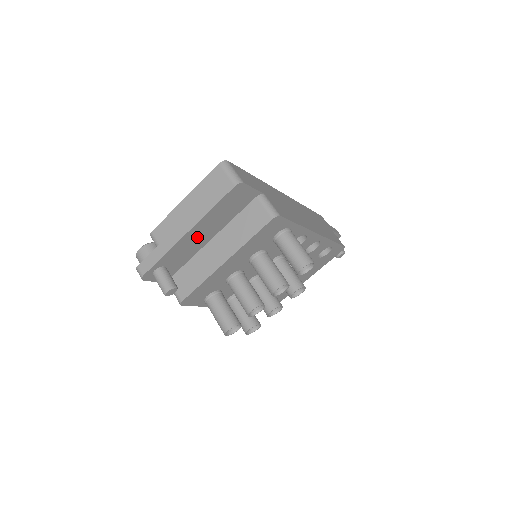
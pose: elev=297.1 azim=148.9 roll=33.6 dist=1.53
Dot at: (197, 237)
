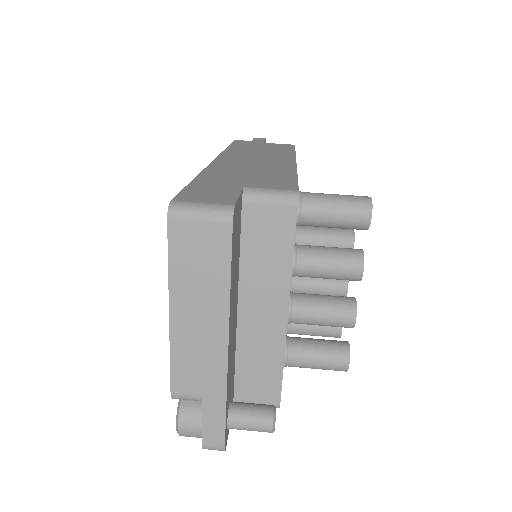
Dot at: (232, 331)
